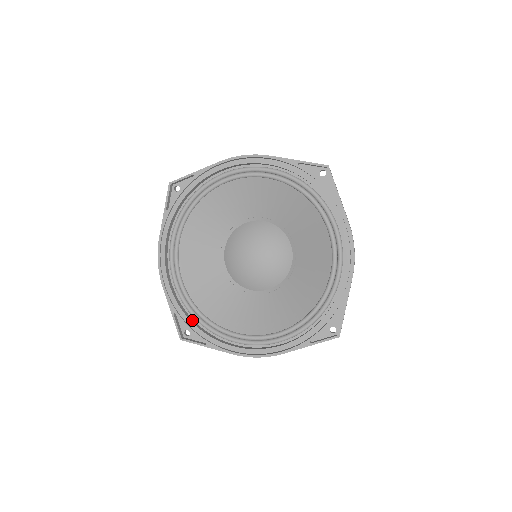
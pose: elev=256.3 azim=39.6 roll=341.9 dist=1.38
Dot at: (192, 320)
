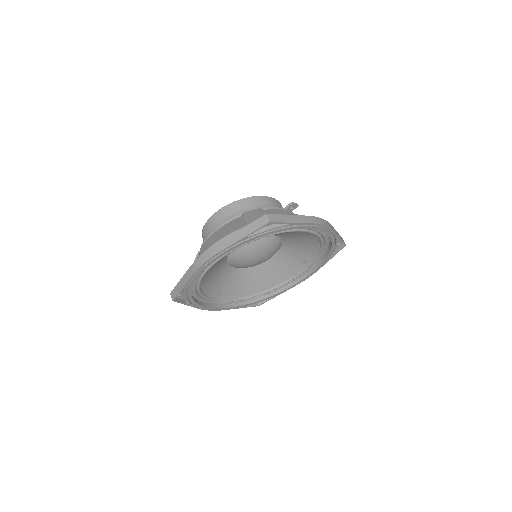
Dot at: (256, 299)
